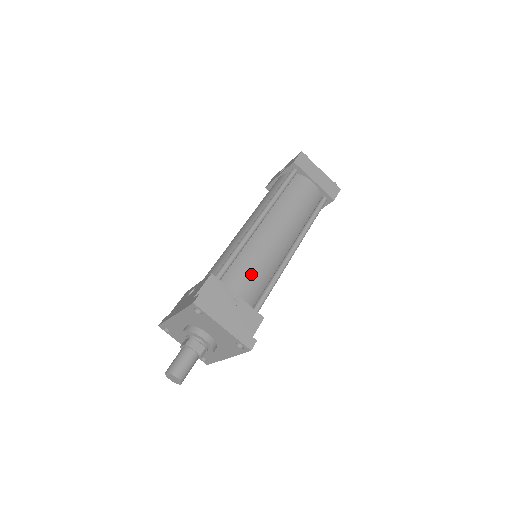
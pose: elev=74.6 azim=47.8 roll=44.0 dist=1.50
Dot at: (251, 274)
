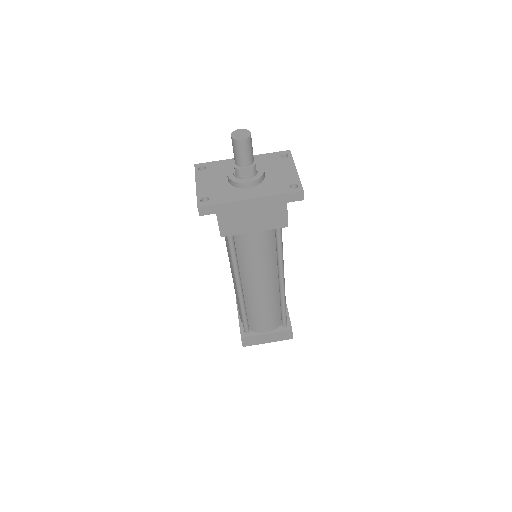
Dot at: occluded
